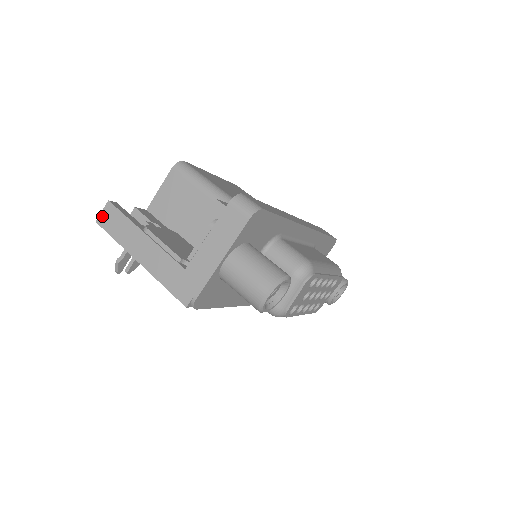
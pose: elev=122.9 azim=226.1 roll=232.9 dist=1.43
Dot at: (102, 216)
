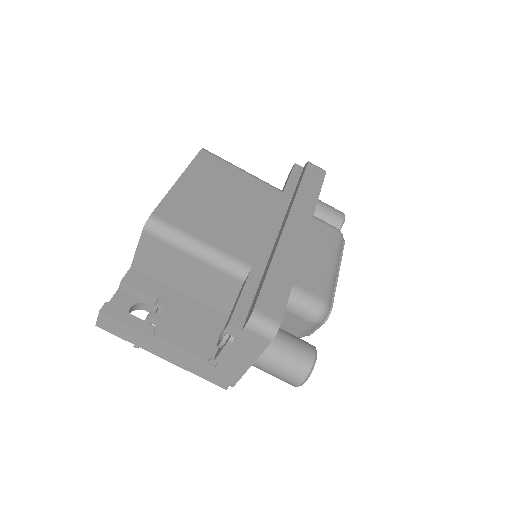
Dot at: (100, 322)
